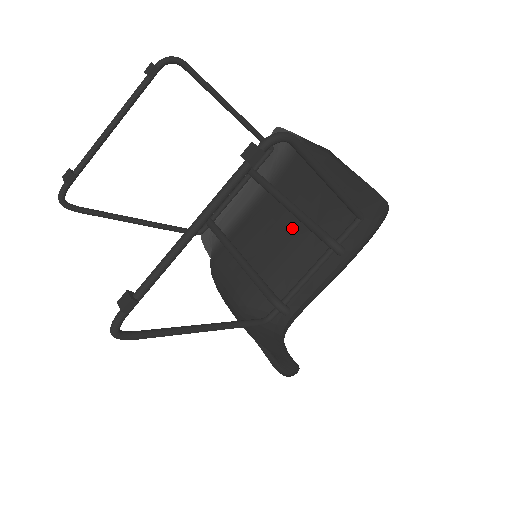
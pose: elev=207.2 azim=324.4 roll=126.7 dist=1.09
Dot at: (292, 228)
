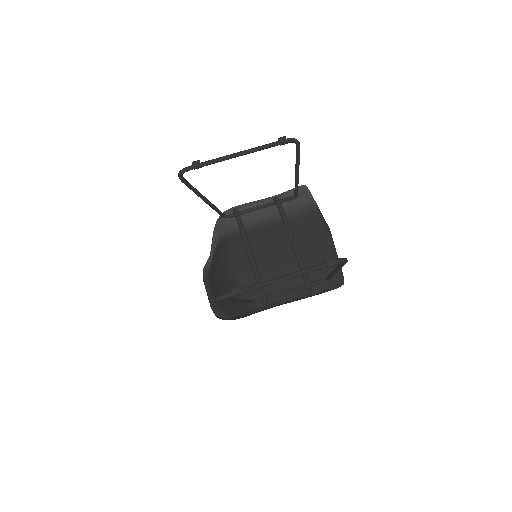
Dot at: (288, 257)
